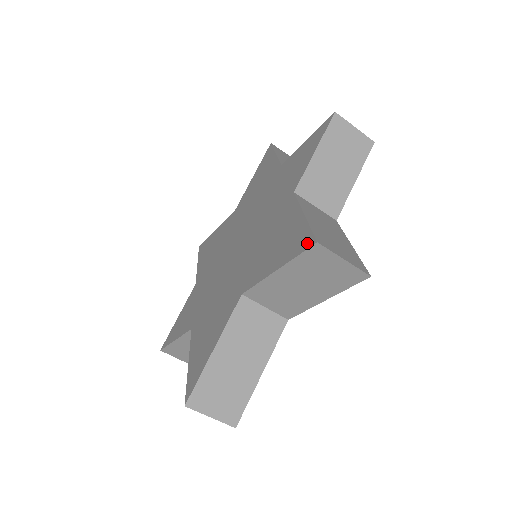
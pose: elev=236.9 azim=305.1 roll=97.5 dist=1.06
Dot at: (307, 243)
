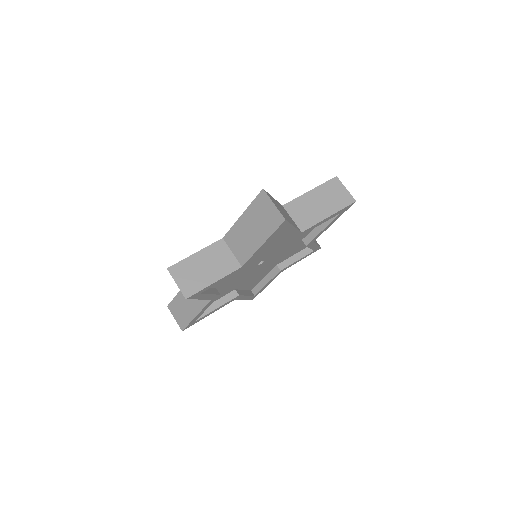
Dot at: (329, 181)
